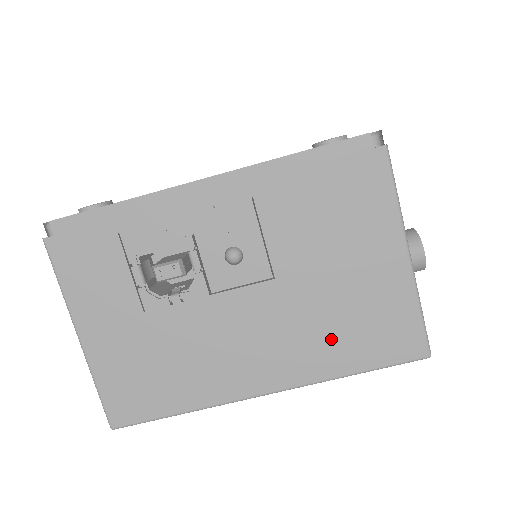
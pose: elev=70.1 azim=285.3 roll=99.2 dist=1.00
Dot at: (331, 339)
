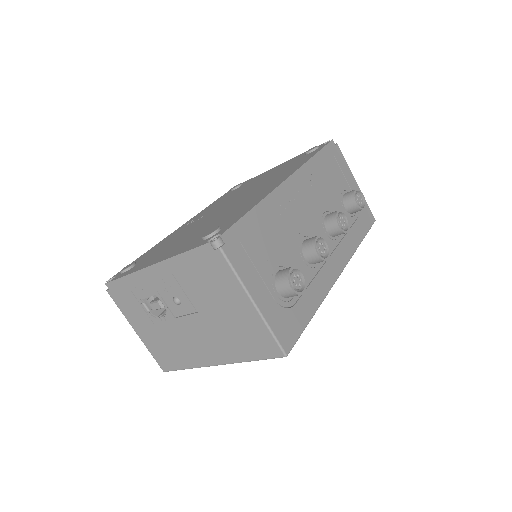
Dot at: (234, 343)
